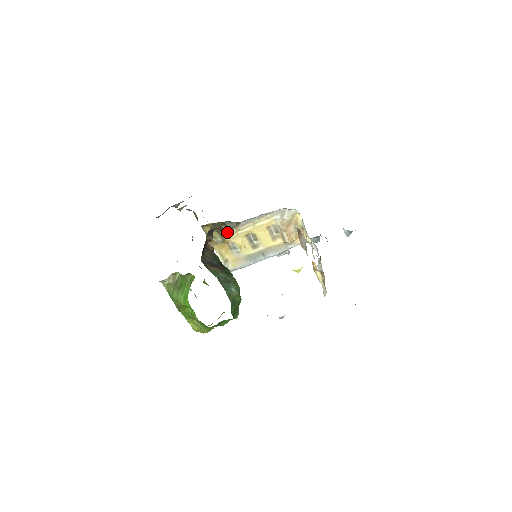
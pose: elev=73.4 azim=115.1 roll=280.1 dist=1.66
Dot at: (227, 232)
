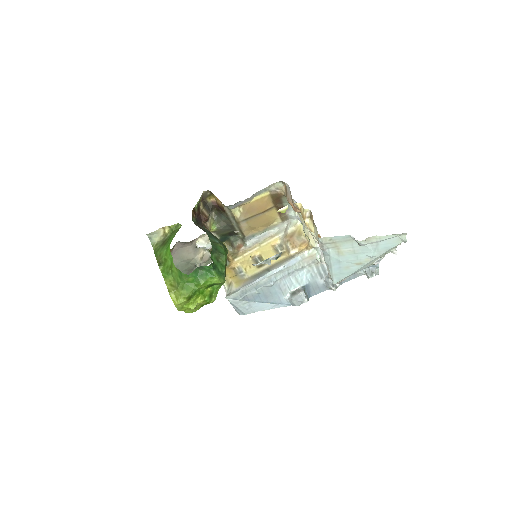
Dot at: (234, 257)
